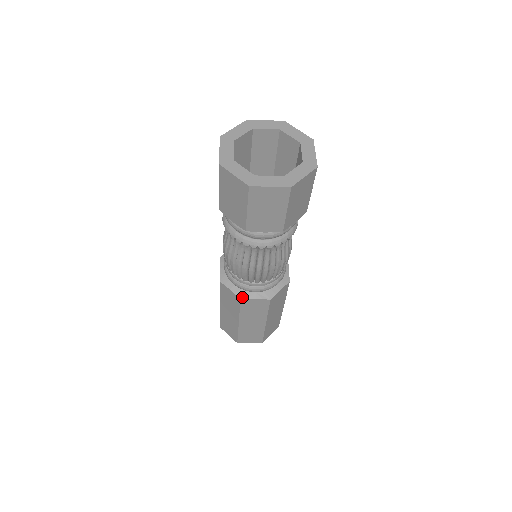
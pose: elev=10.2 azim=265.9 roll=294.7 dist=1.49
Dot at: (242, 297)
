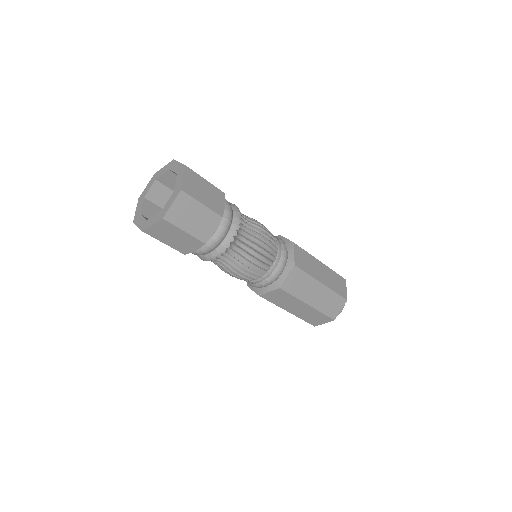
Dot at: (260, 294)
